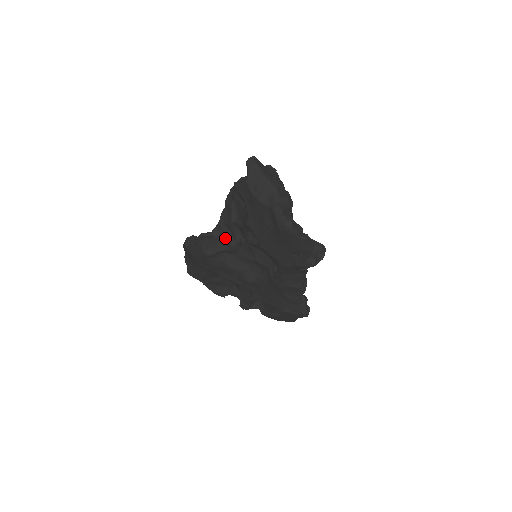
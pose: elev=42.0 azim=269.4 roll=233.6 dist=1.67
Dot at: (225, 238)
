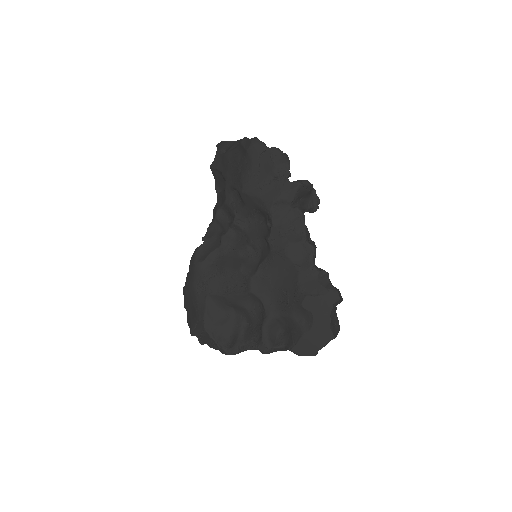
Dot at: (216, 237)
